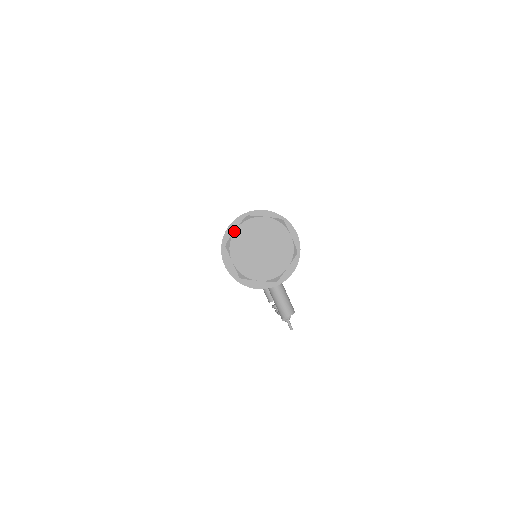
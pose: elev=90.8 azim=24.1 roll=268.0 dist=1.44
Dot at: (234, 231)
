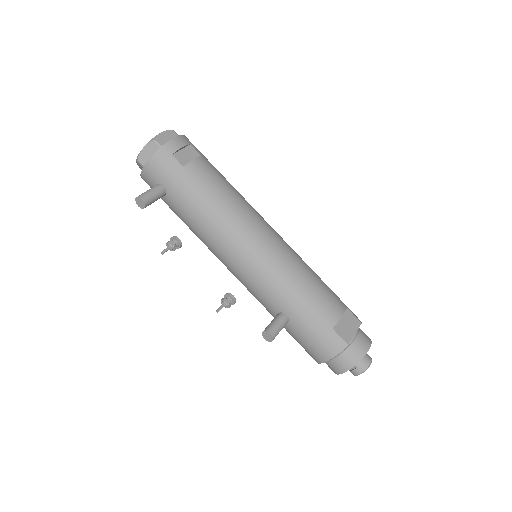
Dot at: occluded
